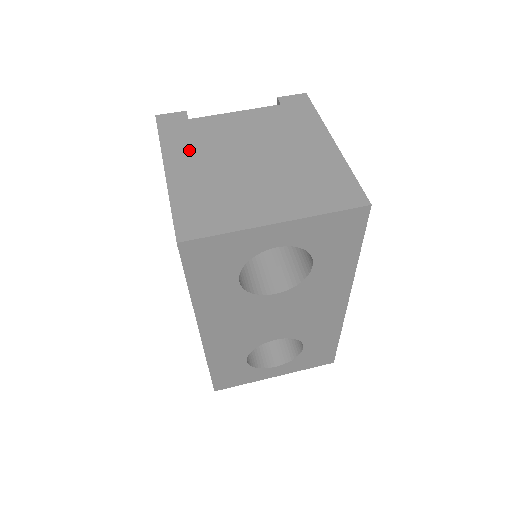
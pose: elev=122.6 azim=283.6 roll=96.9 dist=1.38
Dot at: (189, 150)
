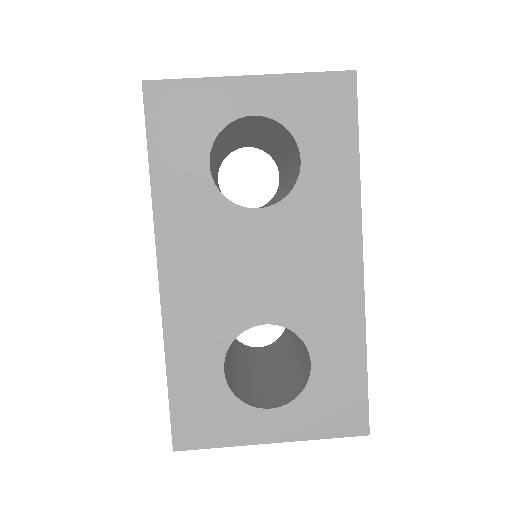
Dot at: occluded
